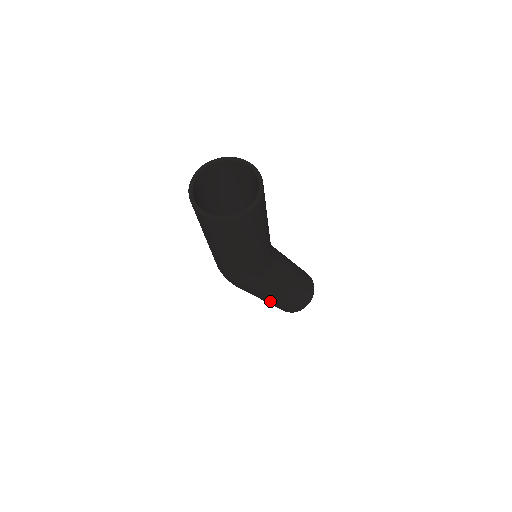
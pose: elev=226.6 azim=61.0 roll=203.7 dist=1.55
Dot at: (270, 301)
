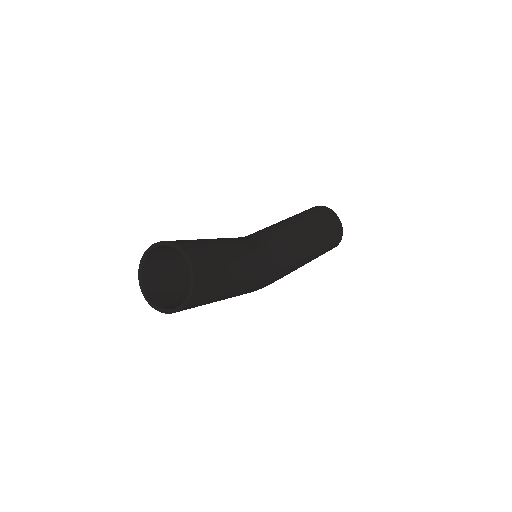
Dot at: occluded
